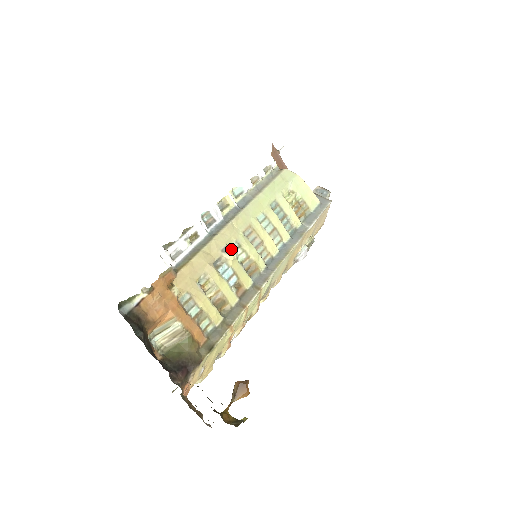
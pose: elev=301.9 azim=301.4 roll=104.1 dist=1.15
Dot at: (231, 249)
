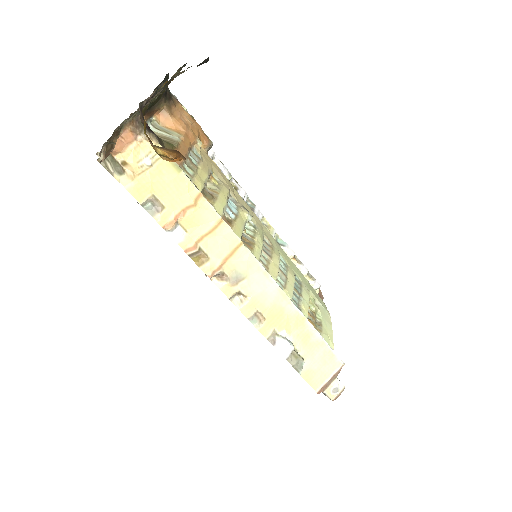
Dot at: occluded
